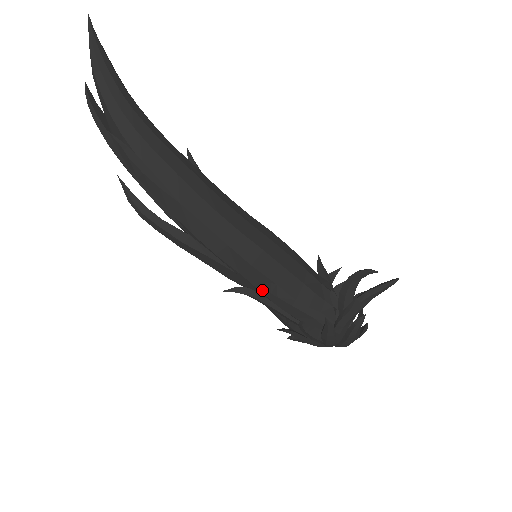
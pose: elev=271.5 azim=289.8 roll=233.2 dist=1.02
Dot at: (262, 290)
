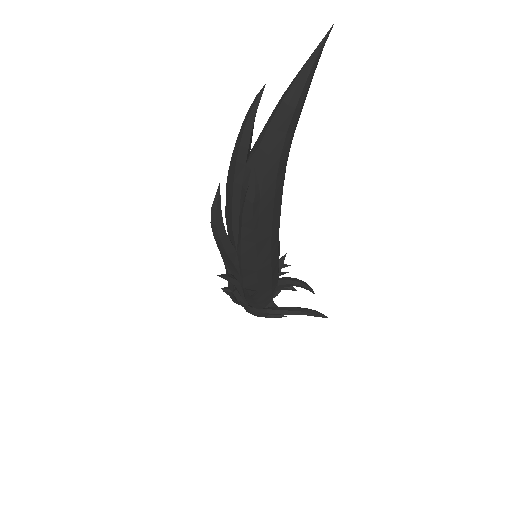
Dot at: (249, 295)
